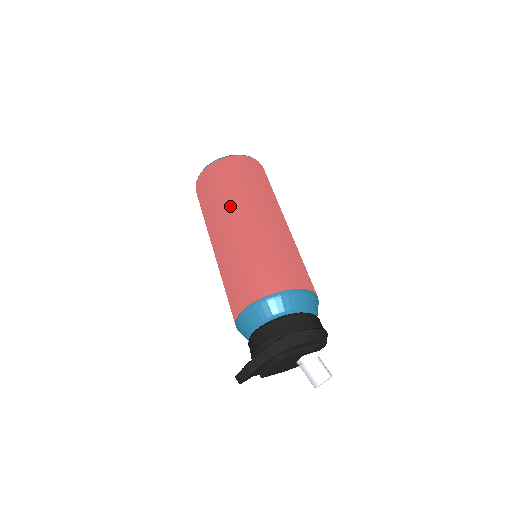
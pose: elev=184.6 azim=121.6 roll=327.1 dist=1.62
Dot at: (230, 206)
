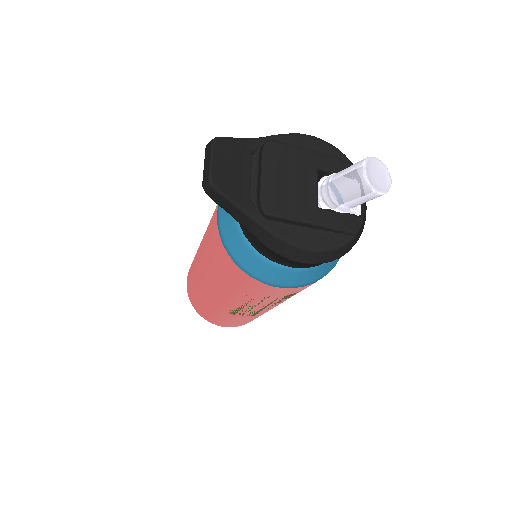
Dot at: occluded
